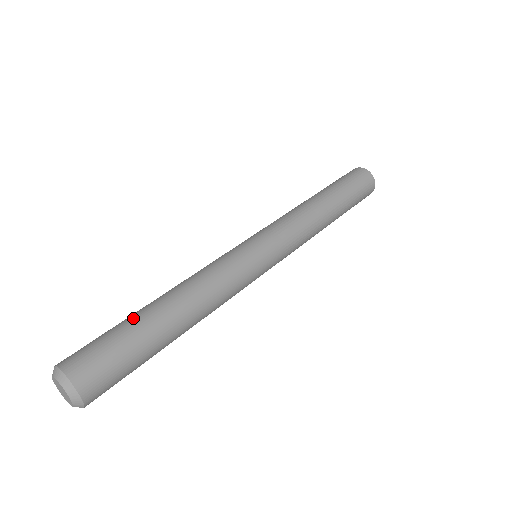
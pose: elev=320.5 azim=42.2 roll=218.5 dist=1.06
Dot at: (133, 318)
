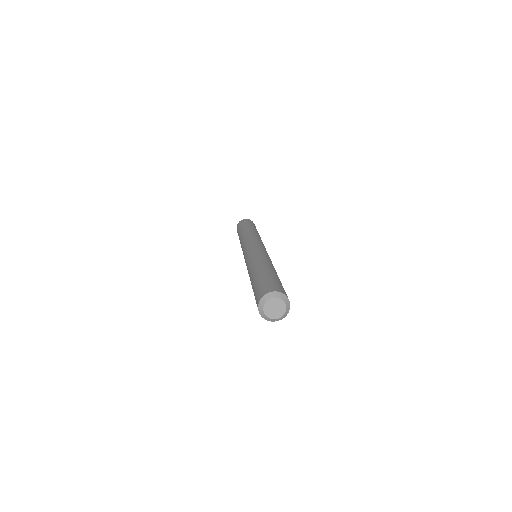
Dot at: (256, 279)
